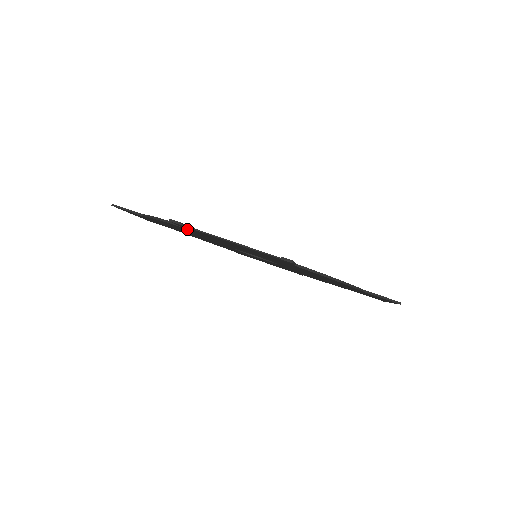
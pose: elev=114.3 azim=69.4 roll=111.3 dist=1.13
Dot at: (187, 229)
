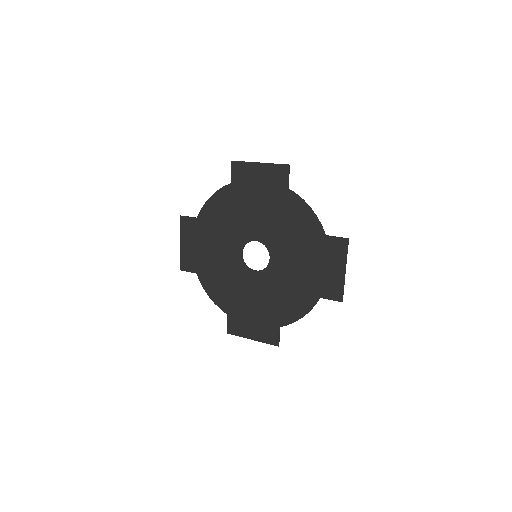
Dot at: (232, 187)
